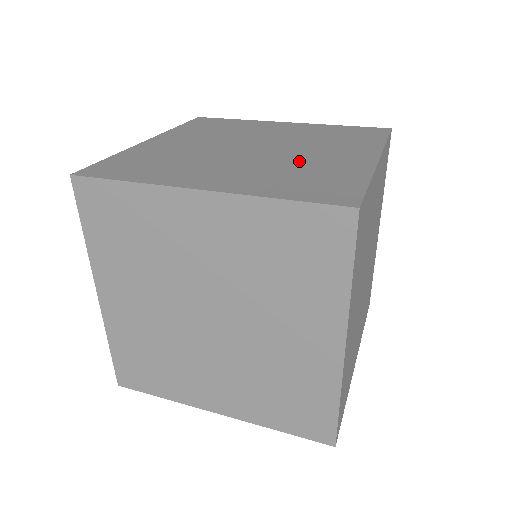
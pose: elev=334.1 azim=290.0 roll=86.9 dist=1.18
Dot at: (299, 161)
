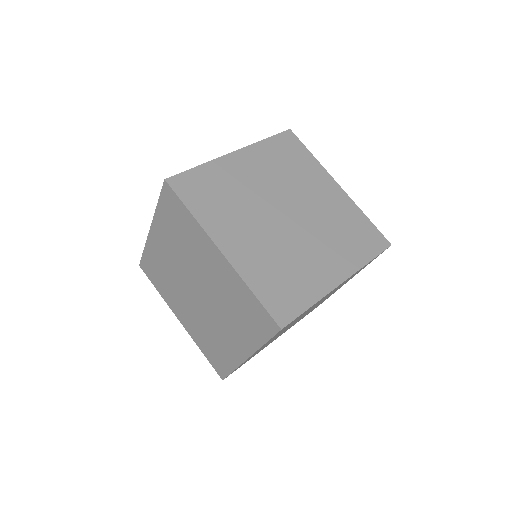
Dot at: occluded
